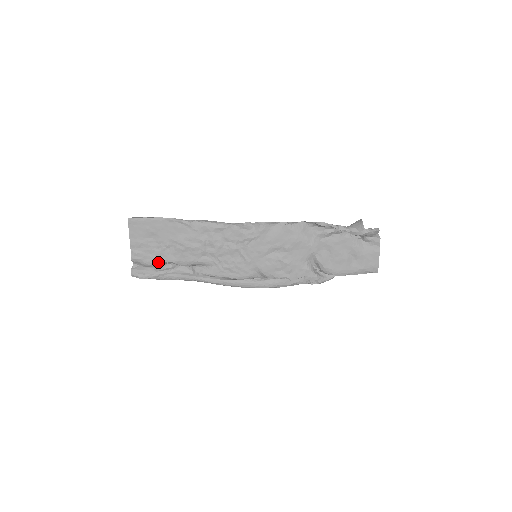
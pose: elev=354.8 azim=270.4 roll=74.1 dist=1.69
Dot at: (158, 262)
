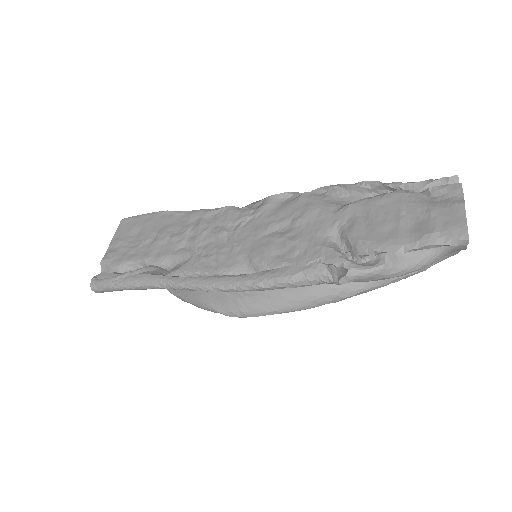
Dot at: (126, 261)
